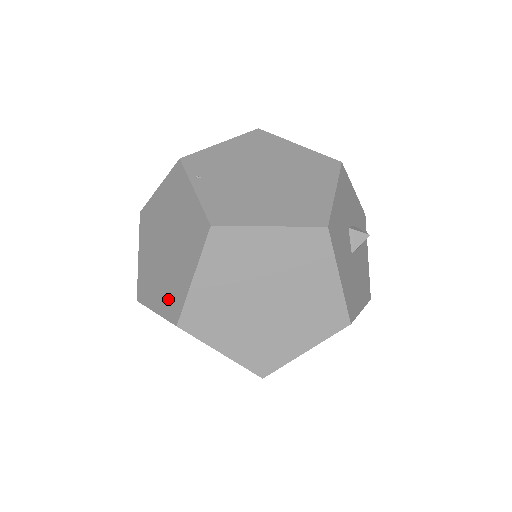
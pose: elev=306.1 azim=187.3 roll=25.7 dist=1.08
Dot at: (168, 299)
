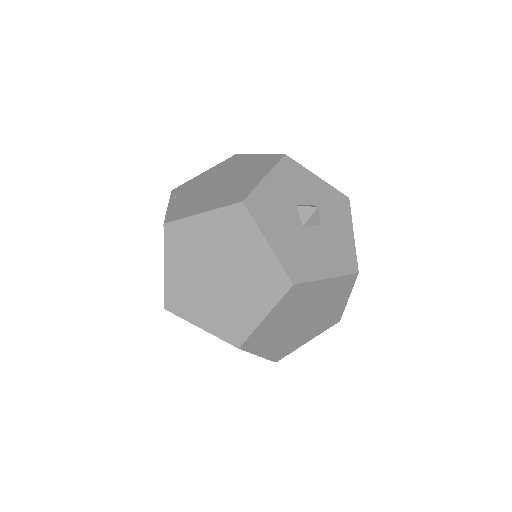
Dot at: occluded
